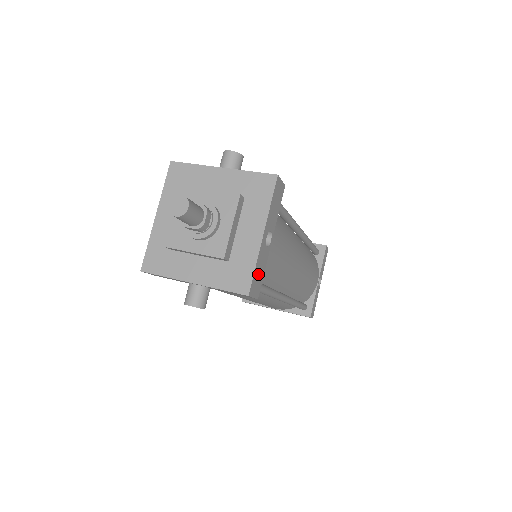
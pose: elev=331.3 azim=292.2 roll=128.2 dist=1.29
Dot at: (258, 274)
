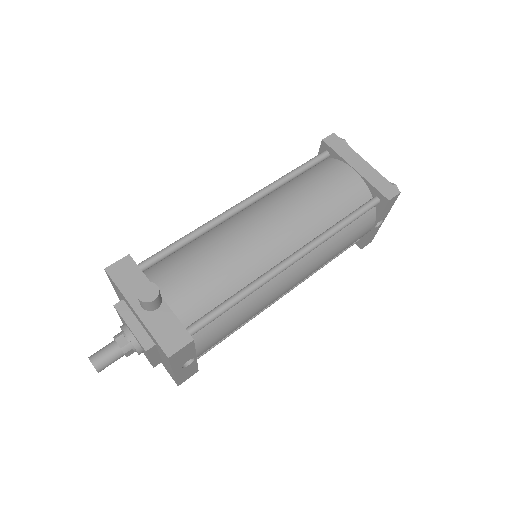
Dot at: (186, 375)
